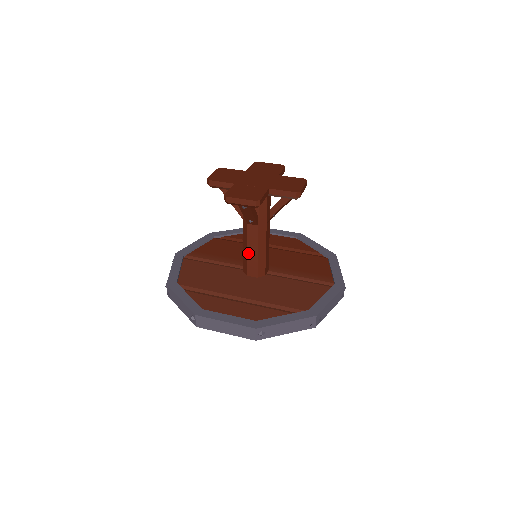
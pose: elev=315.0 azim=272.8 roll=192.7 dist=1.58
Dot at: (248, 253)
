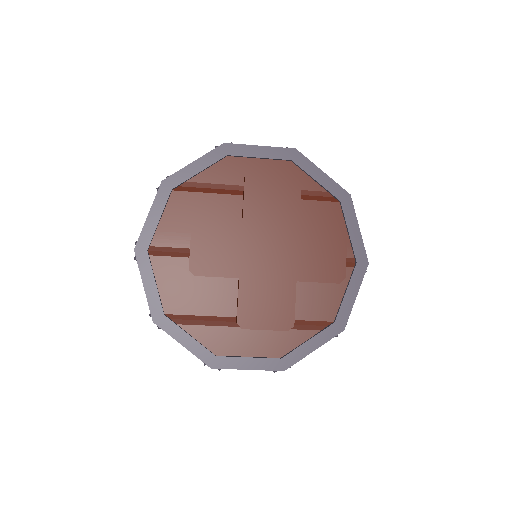
Dot at: occluded
